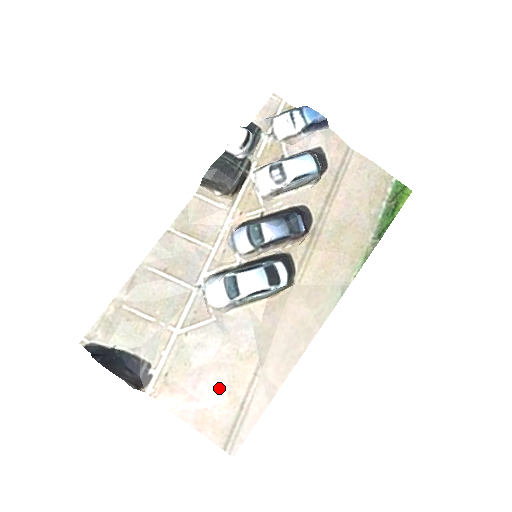
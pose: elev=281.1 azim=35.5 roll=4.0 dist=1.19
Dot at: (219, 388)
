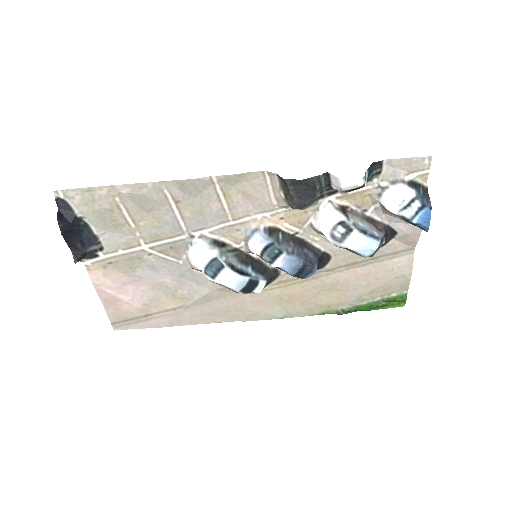
Dot at: (141, 298)
